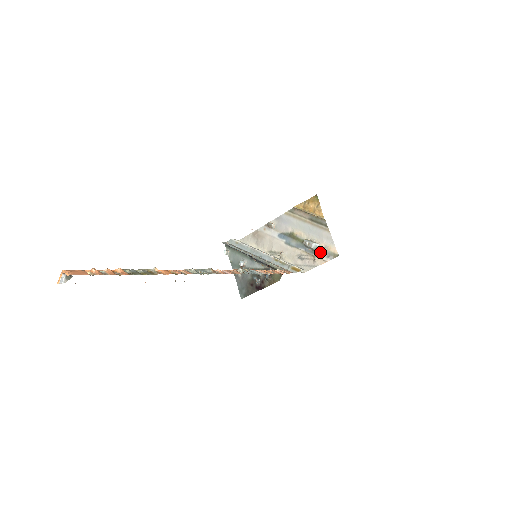
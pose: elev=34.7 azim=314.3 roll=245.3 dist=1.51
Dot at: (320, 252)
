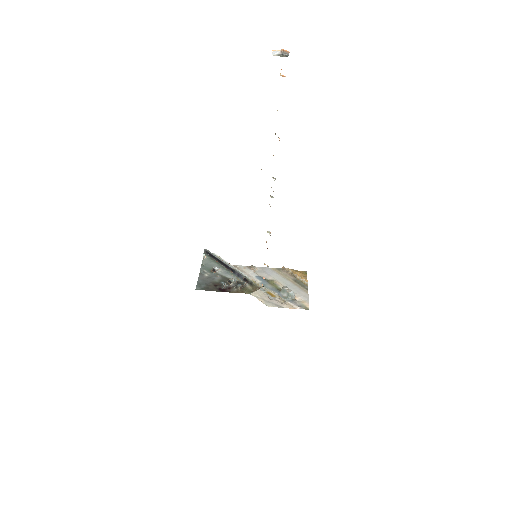
Dot at: (293, 301)
